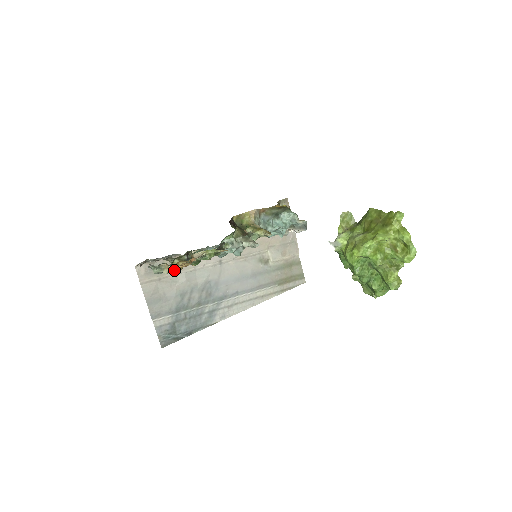
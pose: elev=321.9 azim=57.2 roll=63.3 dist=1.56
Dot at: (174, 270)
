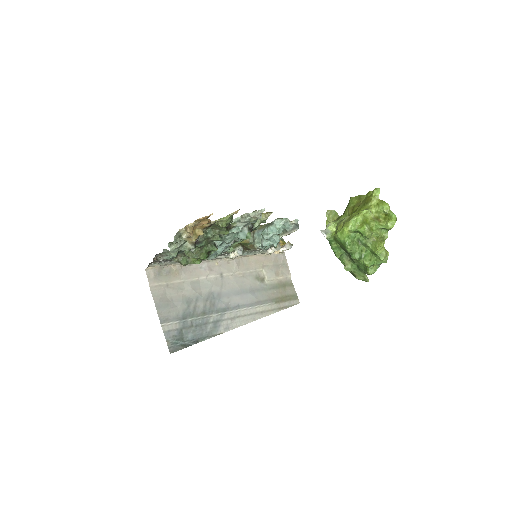
Dot at: (190, 240)
